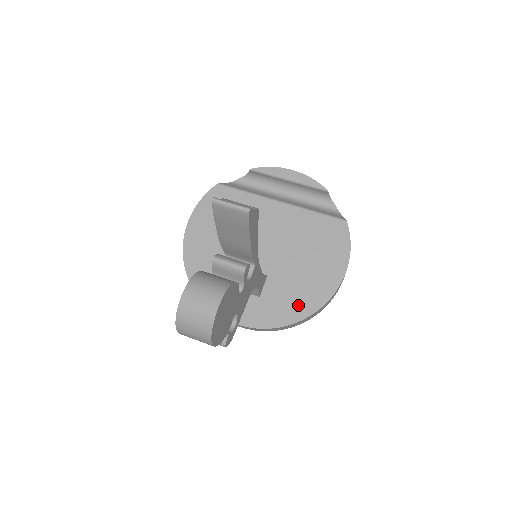
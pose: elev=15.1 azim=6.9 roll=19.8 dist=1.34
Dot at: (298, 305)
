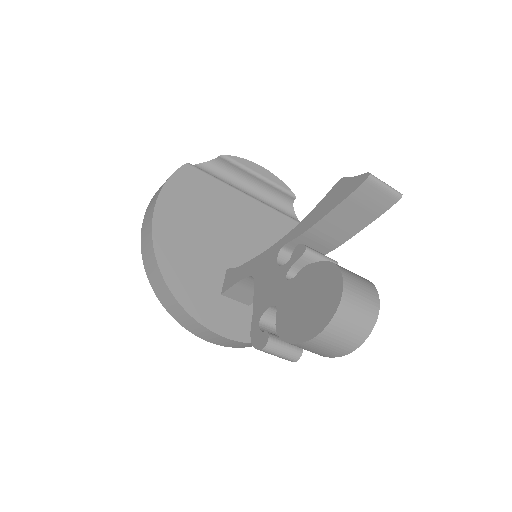
Dot at: occluded
